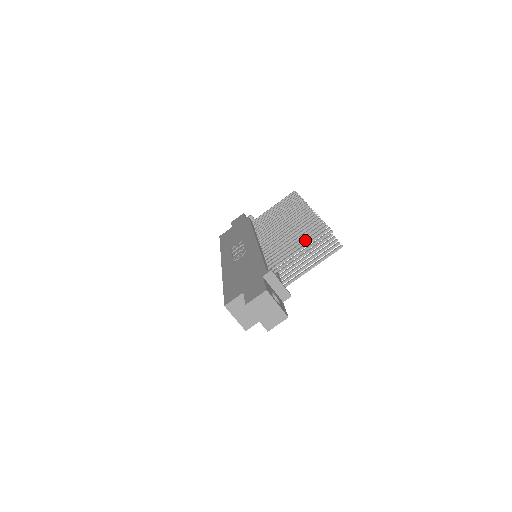
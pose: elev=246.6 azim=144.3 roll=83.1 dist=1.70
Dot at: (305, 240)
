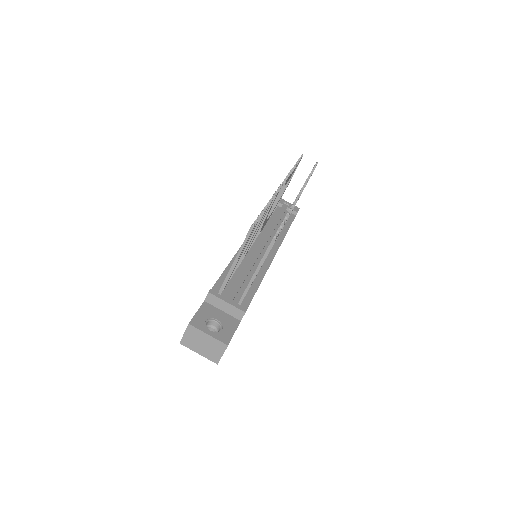
Dot at: occluded
